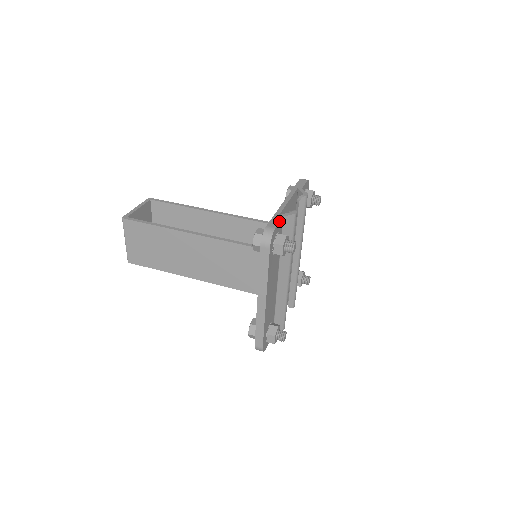
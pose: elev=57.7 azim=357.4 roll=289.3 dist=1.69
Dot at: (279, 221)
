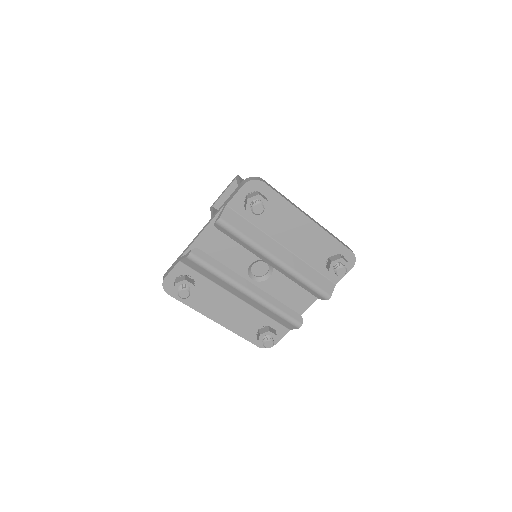
Dot at: (172, 268)
